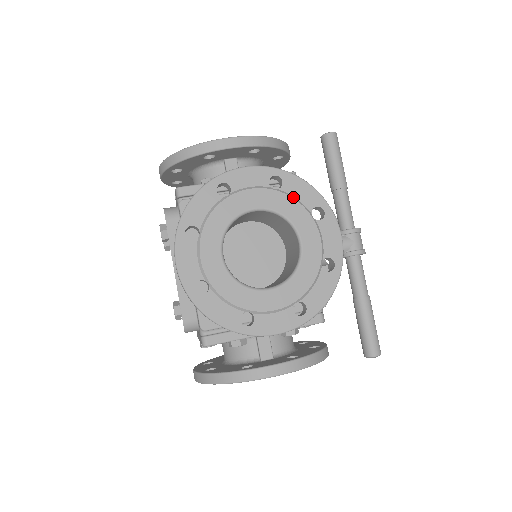
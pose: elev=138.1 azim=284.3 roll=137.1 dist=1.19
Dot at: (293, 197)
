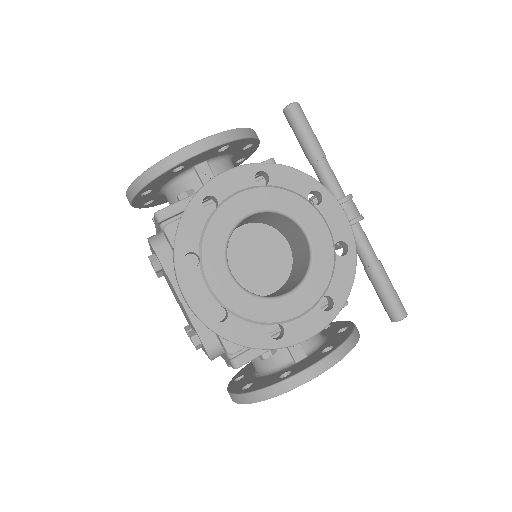
Dot at: (285, 189)
